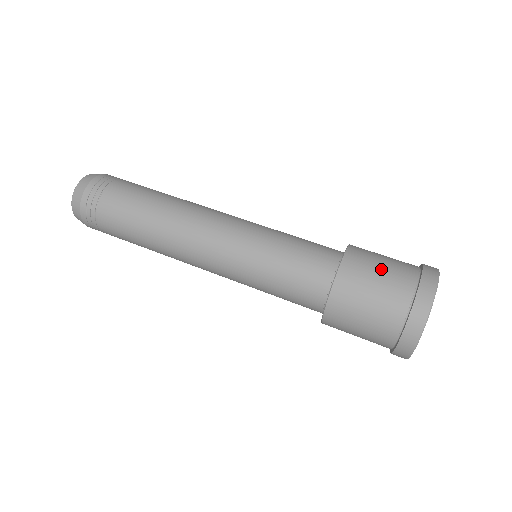
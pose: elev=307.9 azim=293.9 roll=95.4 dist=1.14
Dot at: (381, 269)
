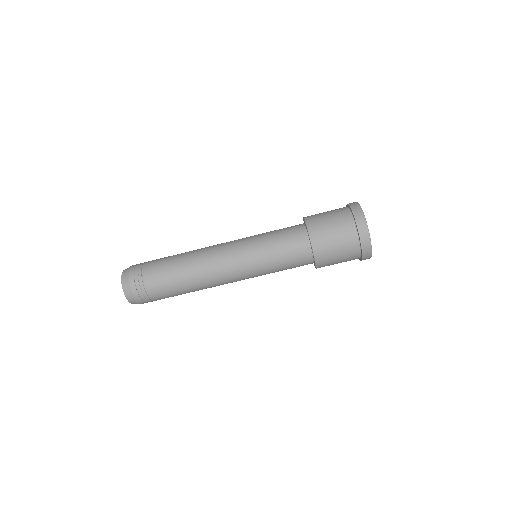
Dot at: (330, 219)
